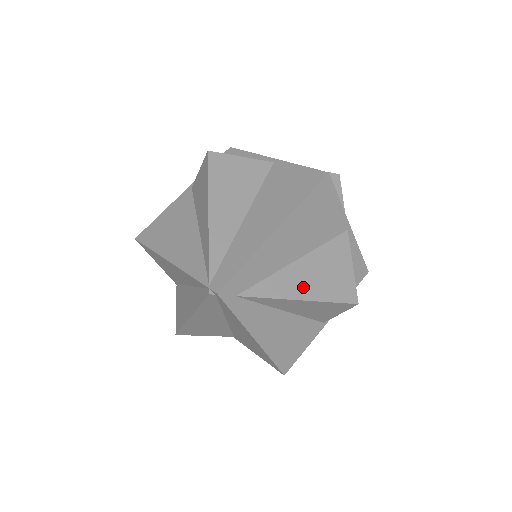
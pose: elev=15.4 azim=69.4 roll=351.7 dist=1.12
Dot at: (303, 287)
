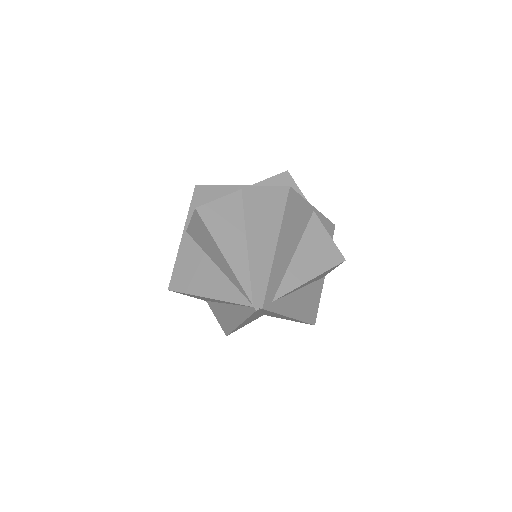
Dot at: (308, 270)
